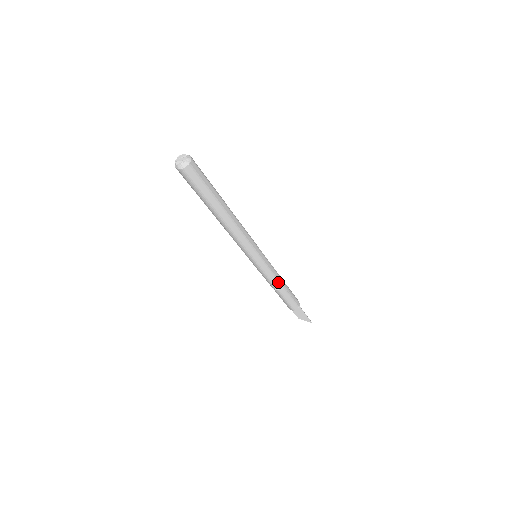
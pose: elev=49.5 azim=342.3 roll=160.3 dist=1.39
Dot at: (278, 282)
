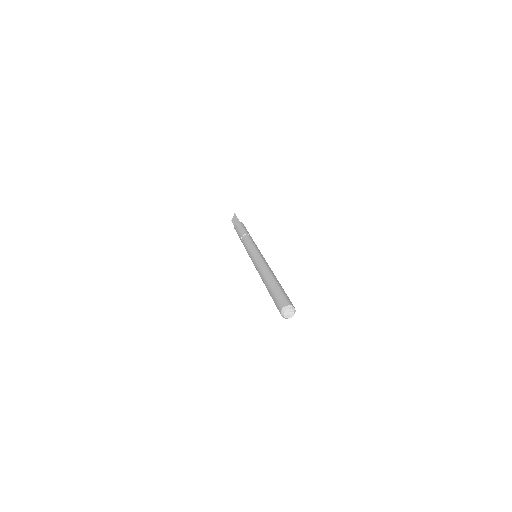
Dot at: occluded
